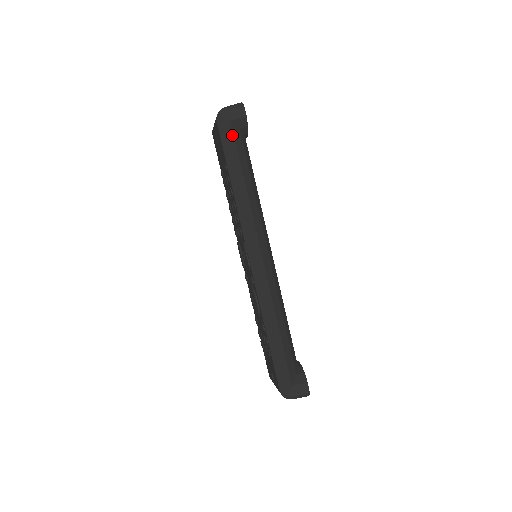
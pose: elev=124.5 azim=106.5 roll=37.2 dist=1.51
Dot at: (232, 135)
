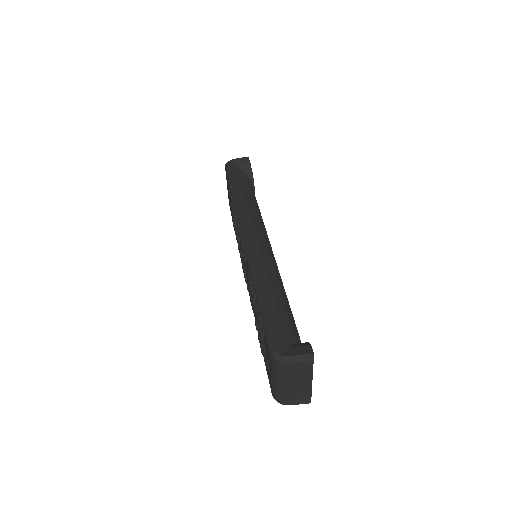
Dot at: (237, 171)
